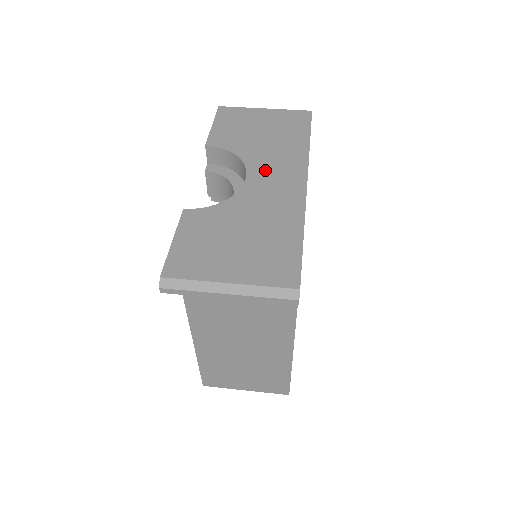
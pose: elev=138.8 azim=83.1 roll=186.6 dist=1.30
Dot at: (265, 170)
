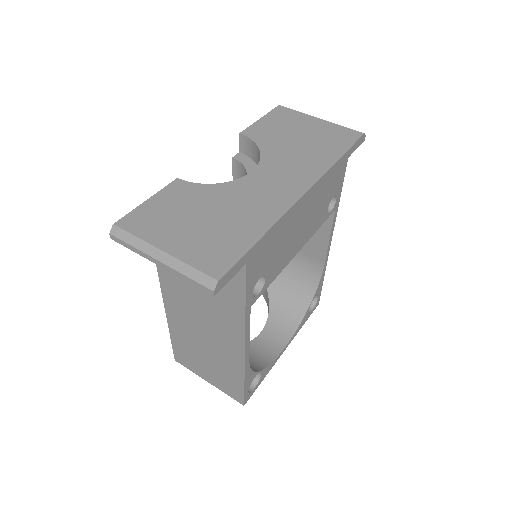
Dot at: (274, 170)
